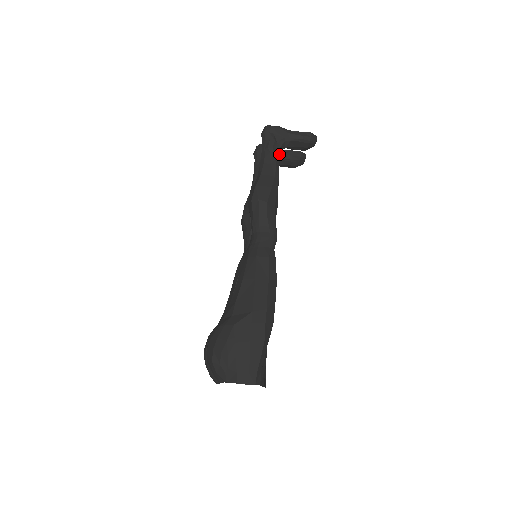
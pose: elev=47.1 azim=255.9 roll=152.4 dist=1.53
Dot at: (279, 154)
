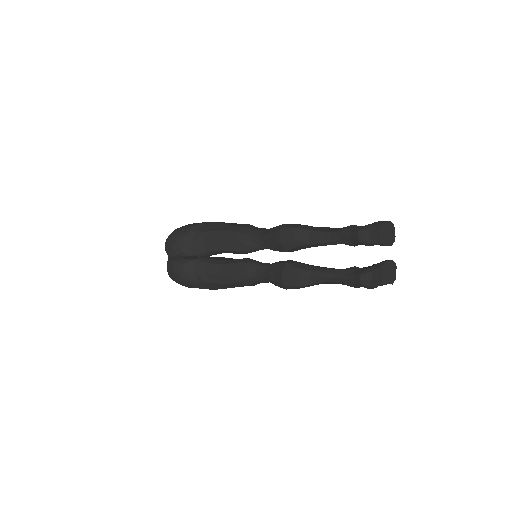
Dot at: occluded
